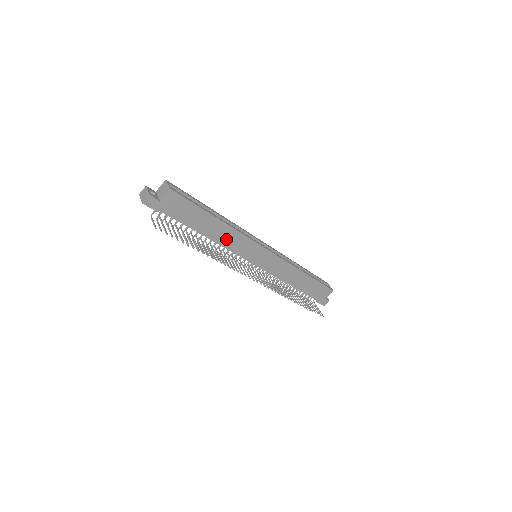
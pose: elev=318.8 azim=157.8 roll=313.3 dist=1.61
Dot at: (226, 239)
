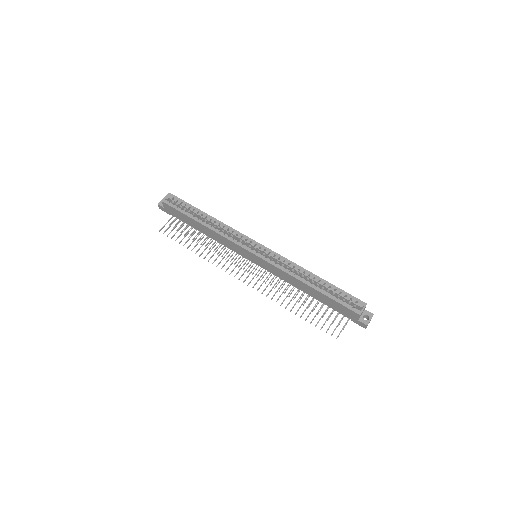
Dot at: (218, 238)
